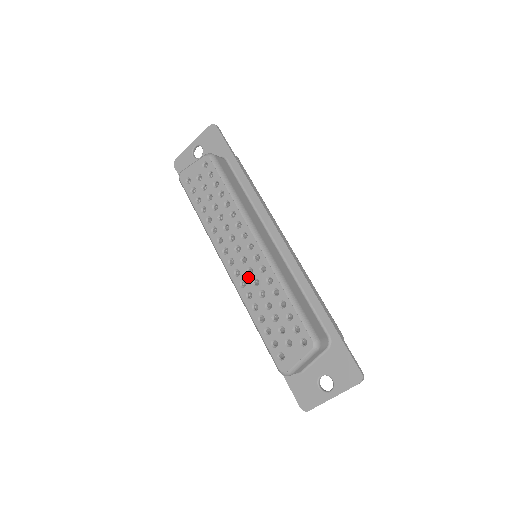
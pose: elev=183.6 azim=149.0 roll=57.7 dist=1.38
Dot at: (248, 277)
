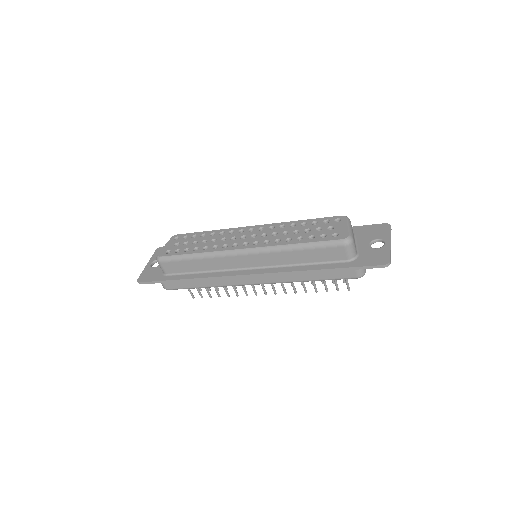
Dot at: (266, 237)
